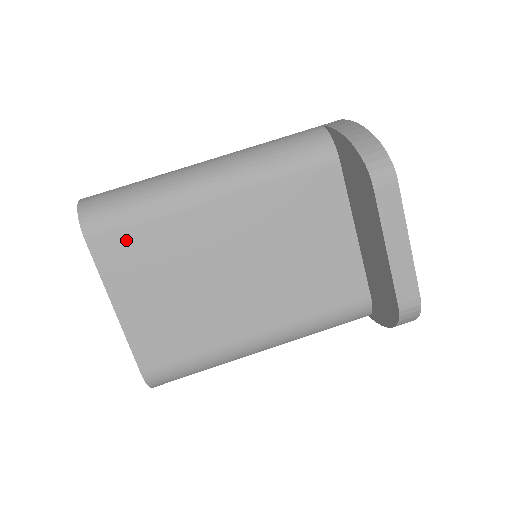
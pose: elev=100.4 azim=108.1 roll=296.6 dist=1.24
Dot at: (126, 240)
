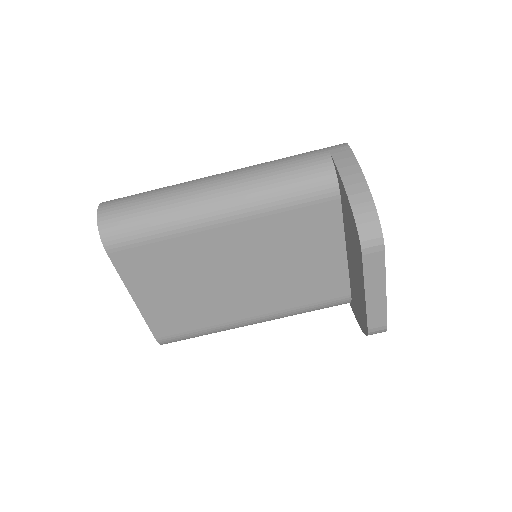
Dot at: (142, 253)
